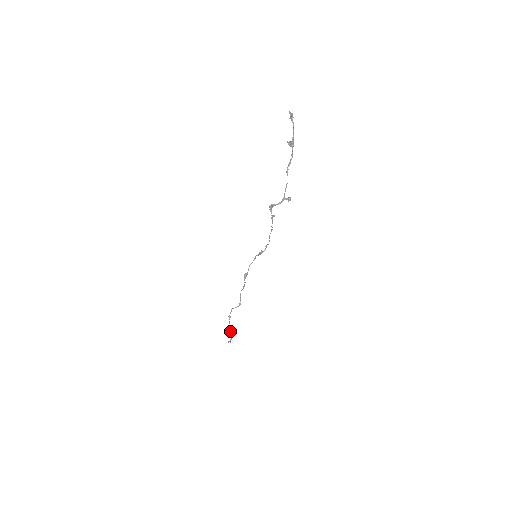
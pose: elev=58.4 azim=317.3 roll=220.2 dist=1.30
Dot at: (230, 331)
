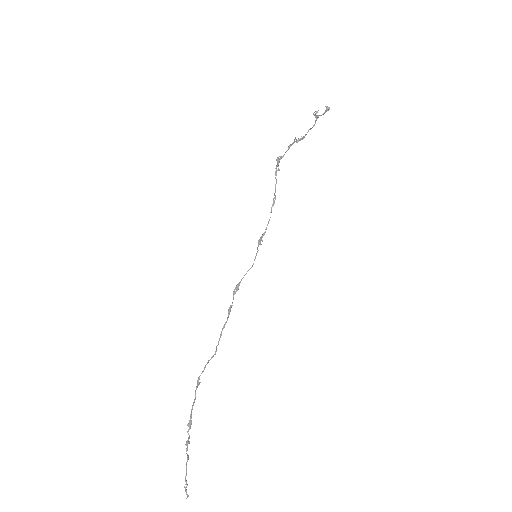
Dot at: (190, 425)
